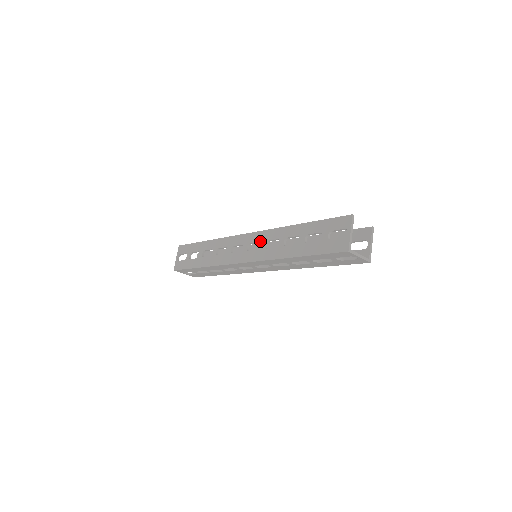
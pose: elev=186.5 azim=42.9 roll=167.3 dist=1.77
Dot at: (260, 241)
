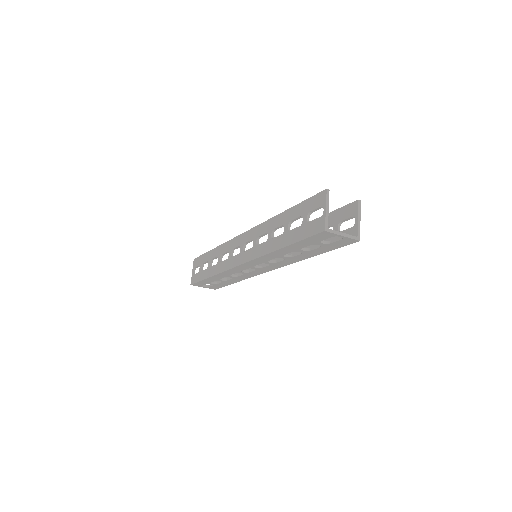
Dot at: (252, 239)
